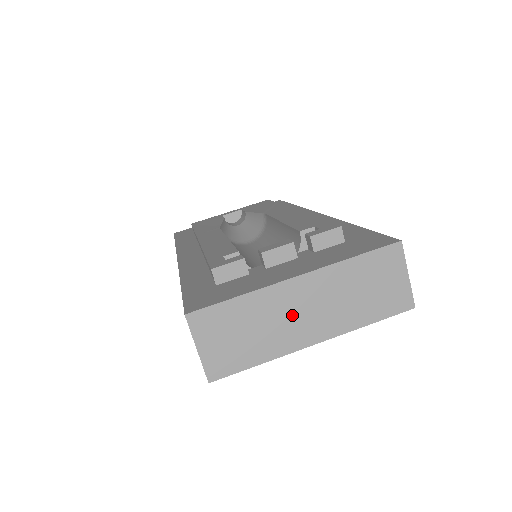
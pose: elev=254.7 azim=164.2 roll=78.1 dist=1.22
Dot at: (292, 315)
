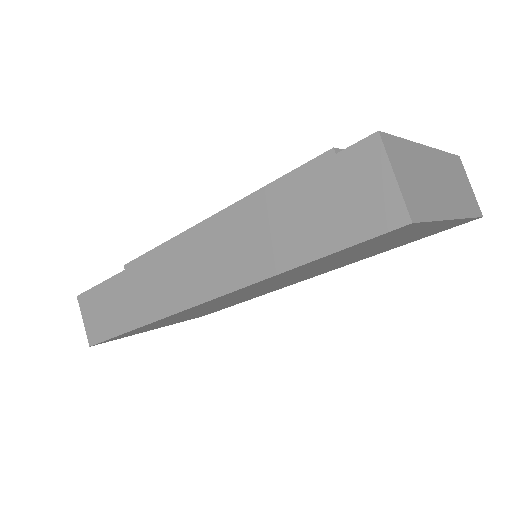
Dot at: (436, 181)
